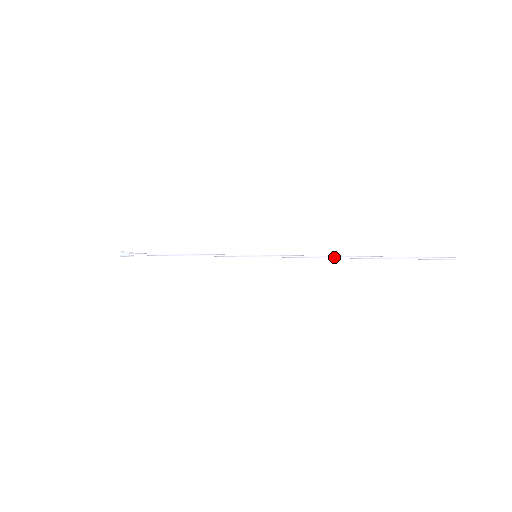
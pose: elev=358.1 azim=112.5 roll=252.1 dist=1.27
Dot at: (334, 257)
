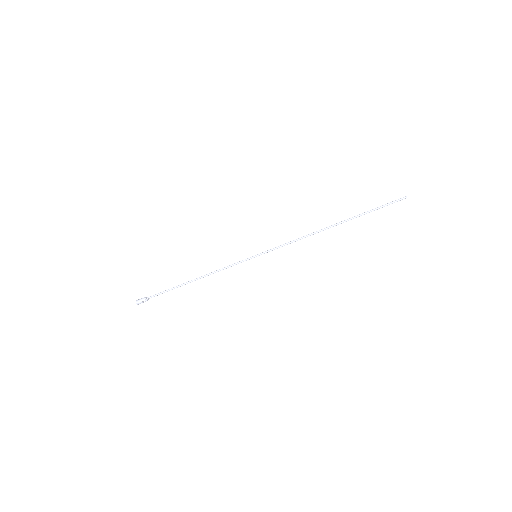
Dot at: (318, 231)
